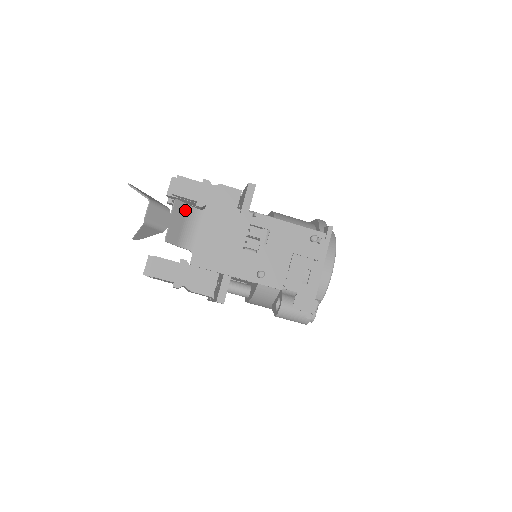
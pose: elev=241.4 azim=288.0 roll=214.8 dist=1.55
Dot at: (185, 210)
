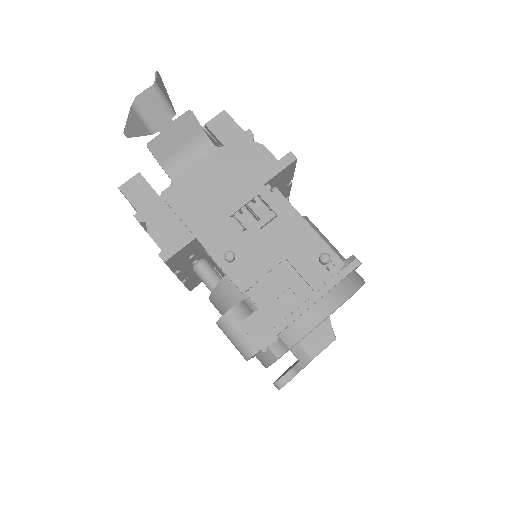
Dot at: (195, 132)
